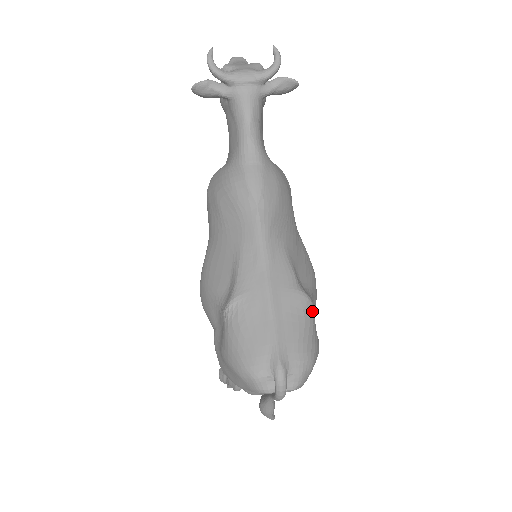
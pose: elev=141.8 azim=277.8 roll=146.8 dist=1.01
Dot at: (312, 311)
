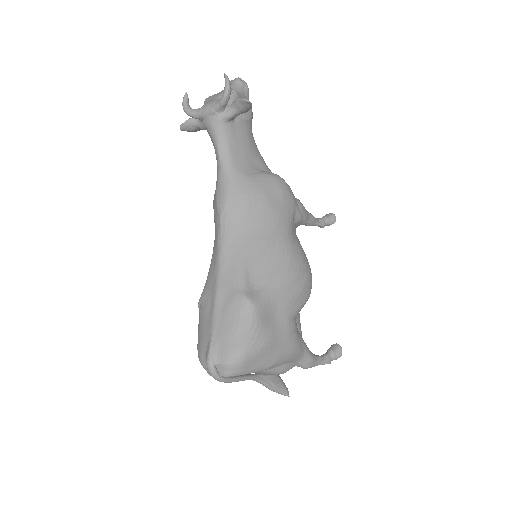
Dot at: (252, 312)
